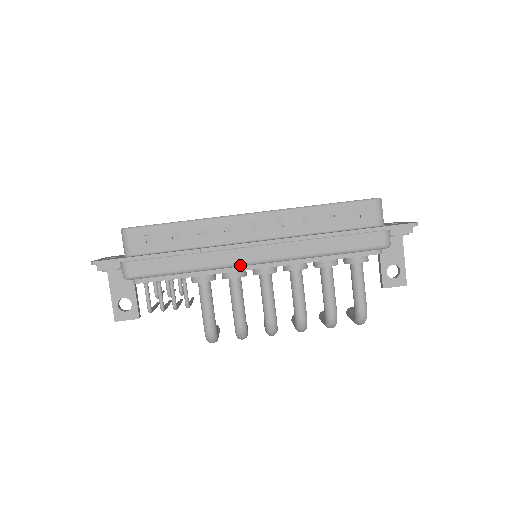
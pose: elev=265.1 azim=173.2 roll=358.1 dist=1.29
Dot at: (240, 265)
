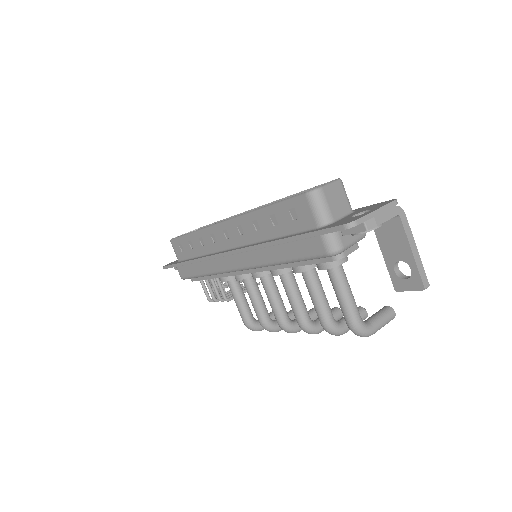
Dot at: (229, 272)
